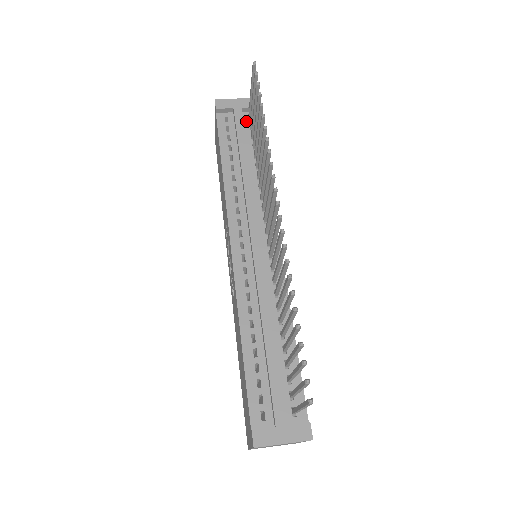
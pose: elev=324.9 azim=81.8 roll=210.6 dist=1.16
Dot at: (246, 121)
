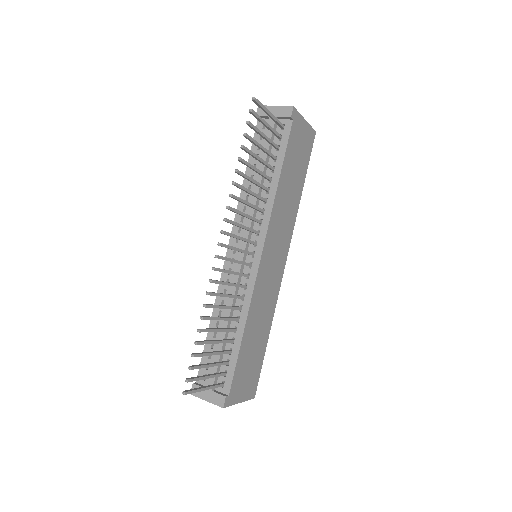
Dot at: (279, 130)
